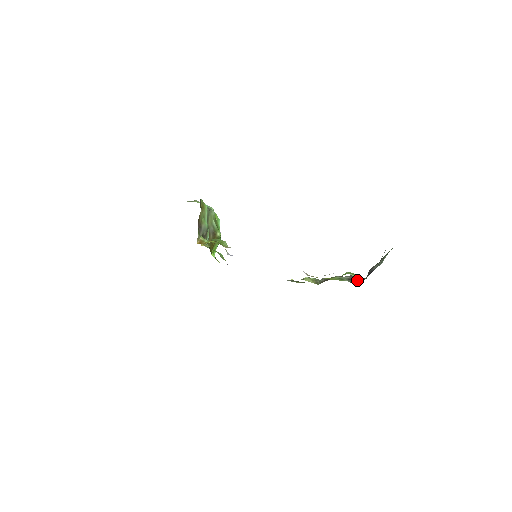
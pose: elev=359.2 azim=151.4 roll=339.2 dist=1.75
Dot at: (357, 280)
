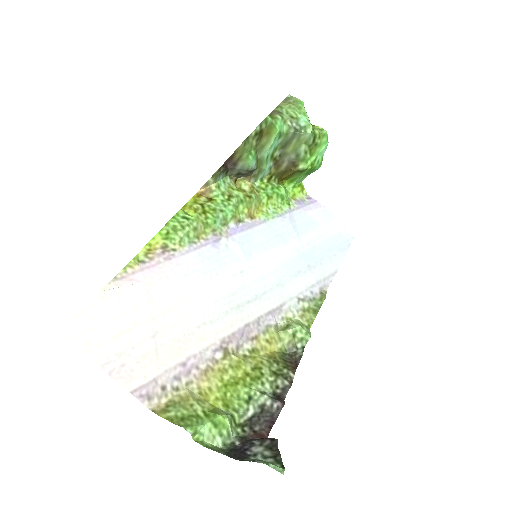
Dot at: (260, 422)
